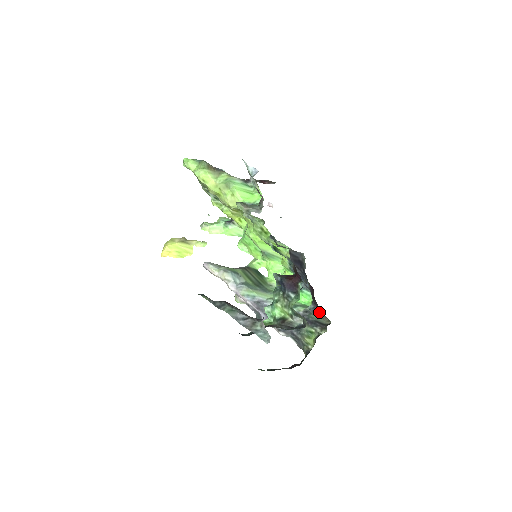
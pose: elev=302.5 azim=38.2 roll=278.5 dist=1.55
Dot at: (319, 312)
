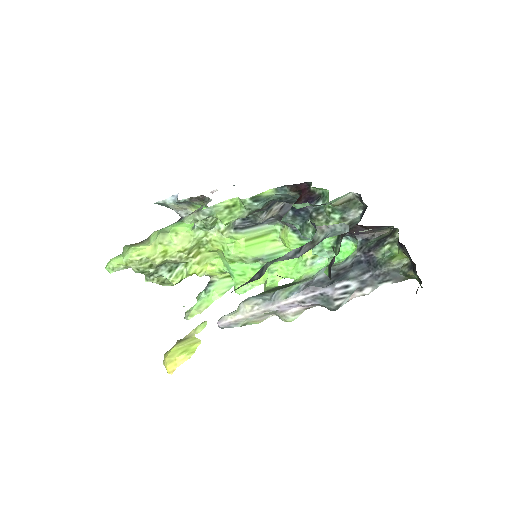
Dot at: (371, 236)
